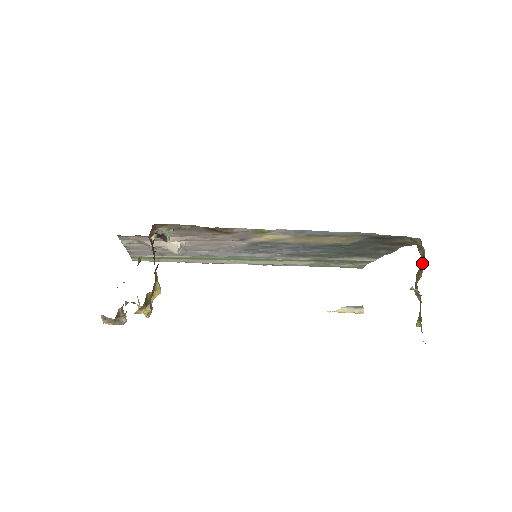
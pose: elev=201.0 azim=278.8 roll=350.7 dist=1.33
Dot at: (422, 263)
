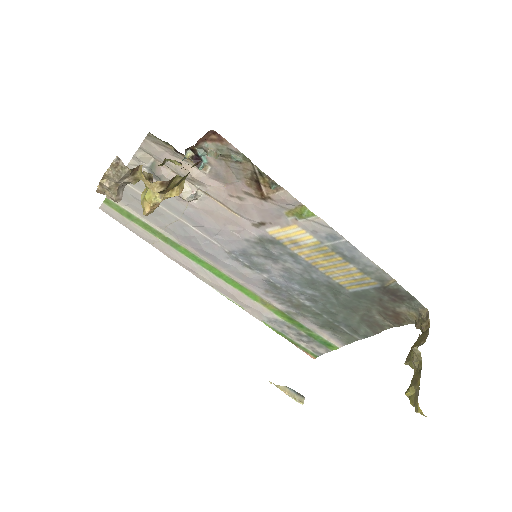
Dot at: (423, 335)
